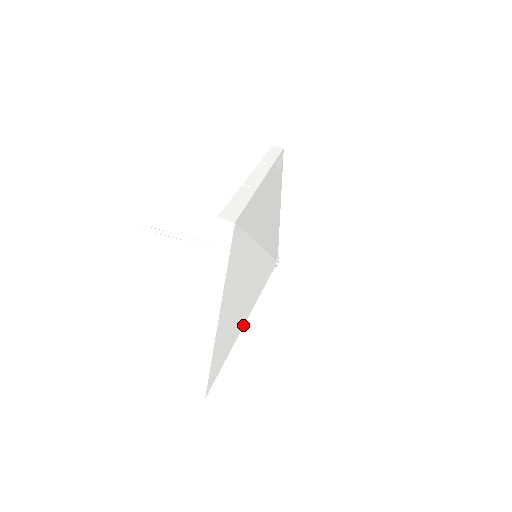
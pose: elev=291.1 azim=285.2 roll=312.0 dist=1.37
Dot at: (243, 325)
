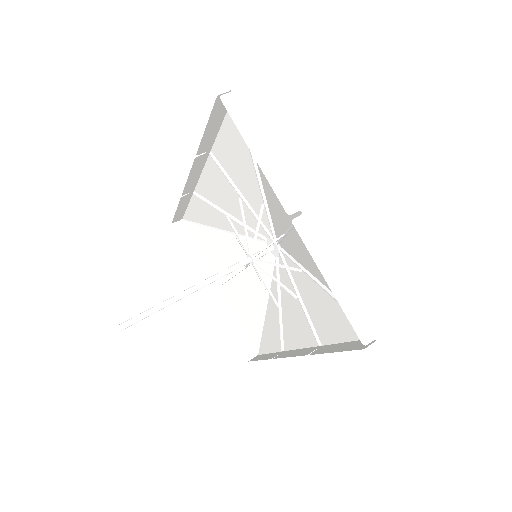
Dot at: (319, 280)
